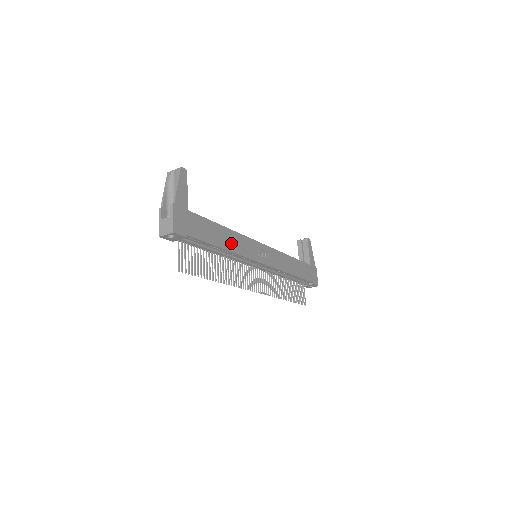
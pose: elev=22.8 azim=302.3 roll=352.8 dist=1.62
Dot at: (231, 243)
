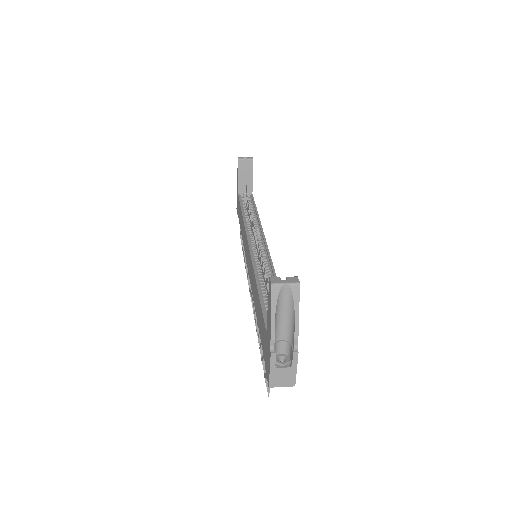
Dot at: occluded
